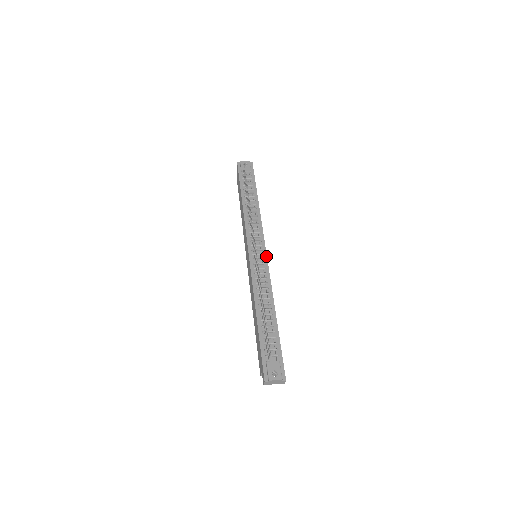
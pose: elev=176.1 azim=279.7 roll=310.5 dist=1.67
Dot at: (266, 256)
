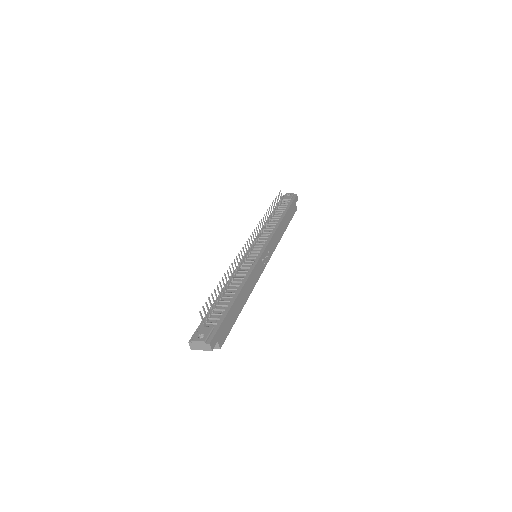
Dot at: (262, 253)
